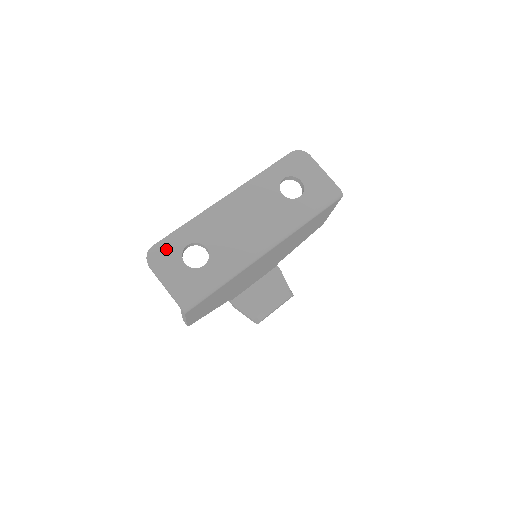
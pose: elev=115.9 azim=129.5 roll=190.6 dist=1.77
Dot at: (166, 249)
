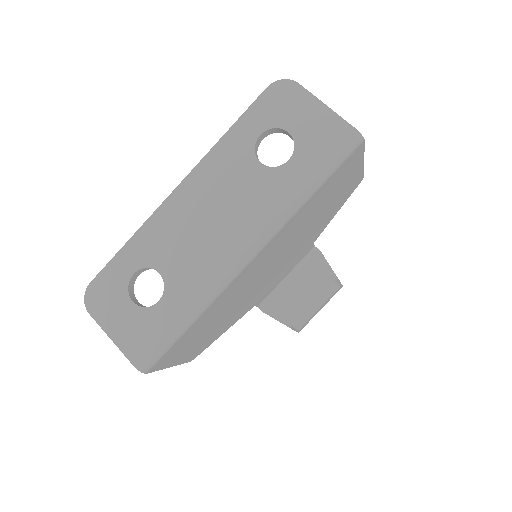
Dot at: (107, 285)
